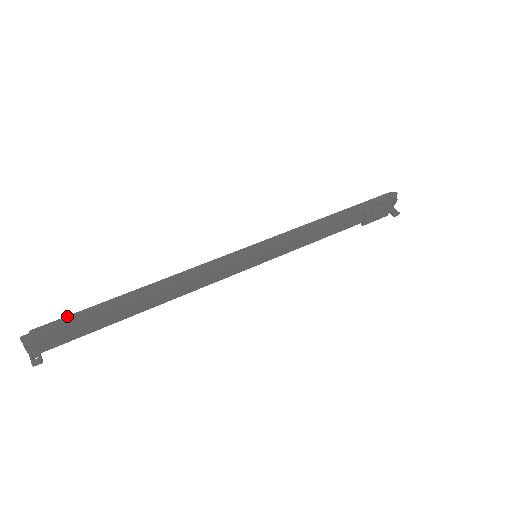
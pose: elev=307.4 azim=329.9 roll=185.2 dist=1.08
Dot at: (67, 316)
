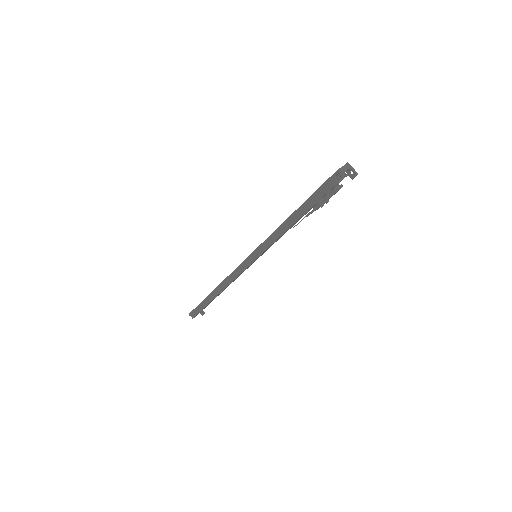
Dot at: (196, 308)
